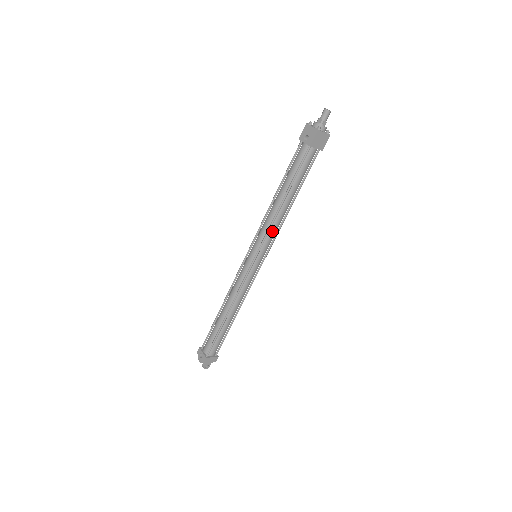
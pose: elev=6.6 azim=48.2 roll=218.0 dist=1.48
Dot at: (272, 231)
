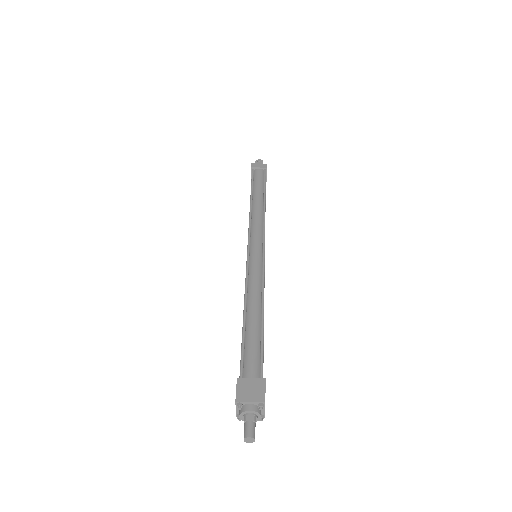
Dot at: occluded
